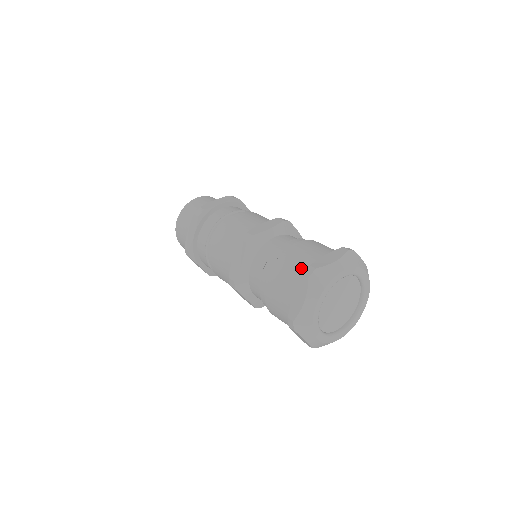
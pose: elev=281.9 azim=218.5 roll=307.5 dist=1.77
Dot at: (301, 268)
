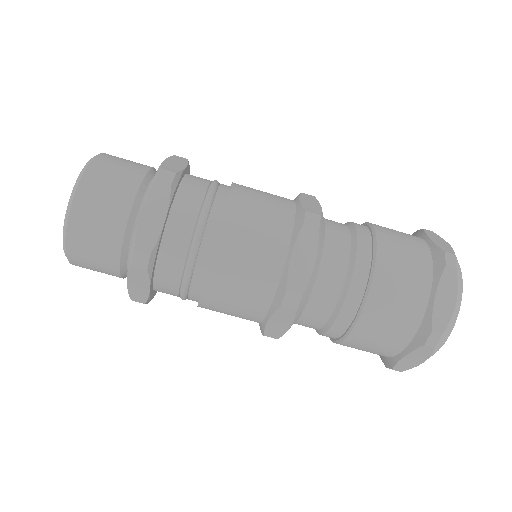
Dot at: (408, 326)
